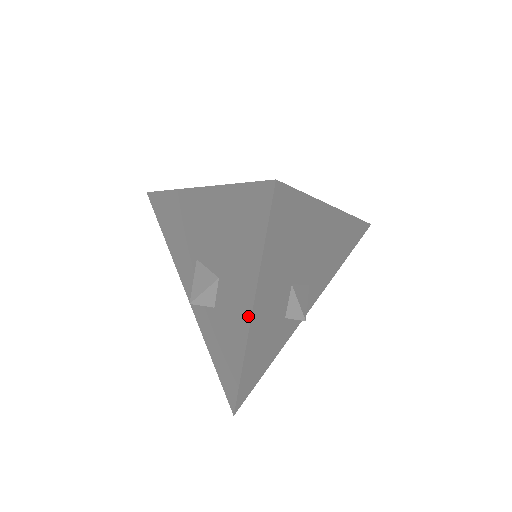
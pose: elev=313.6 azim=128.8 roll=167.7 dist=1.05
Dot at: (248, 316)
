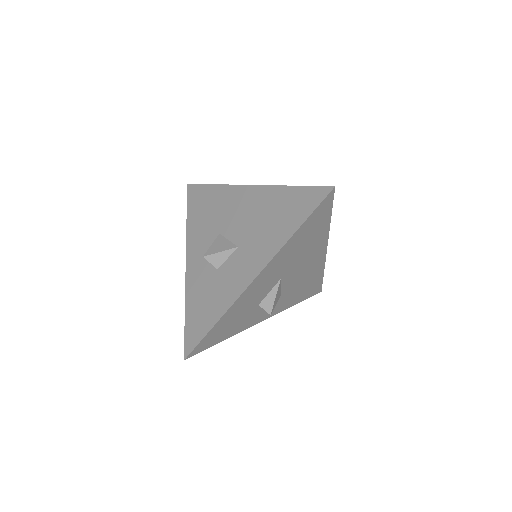
Dot at: (256, 273)
